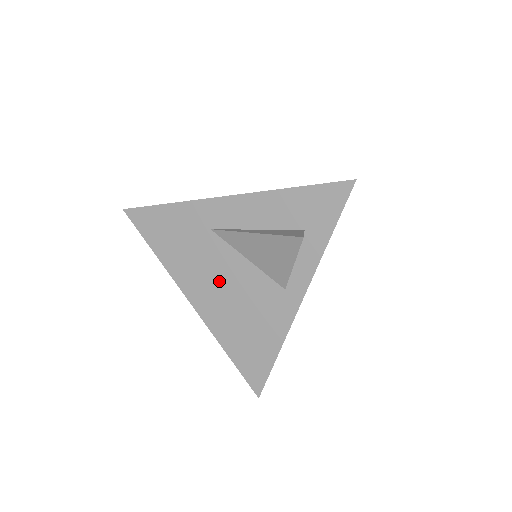
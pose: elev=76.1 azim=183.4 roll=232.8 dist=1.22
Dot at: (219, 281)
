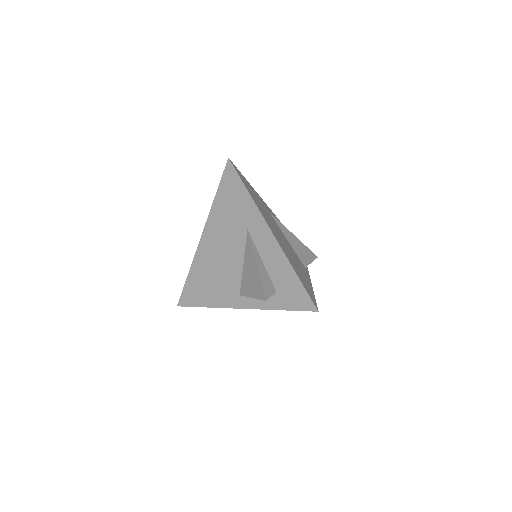
Dot at: (223, 250)
